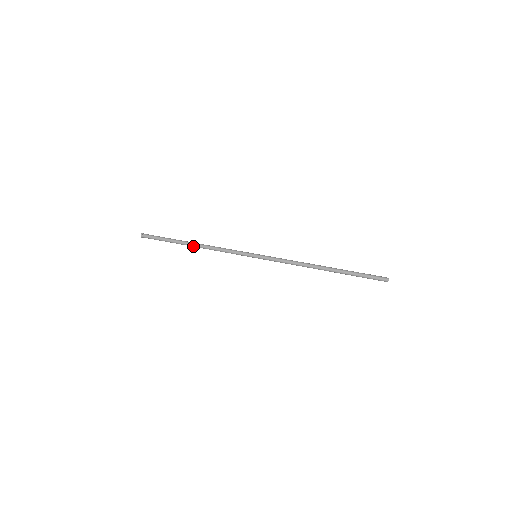
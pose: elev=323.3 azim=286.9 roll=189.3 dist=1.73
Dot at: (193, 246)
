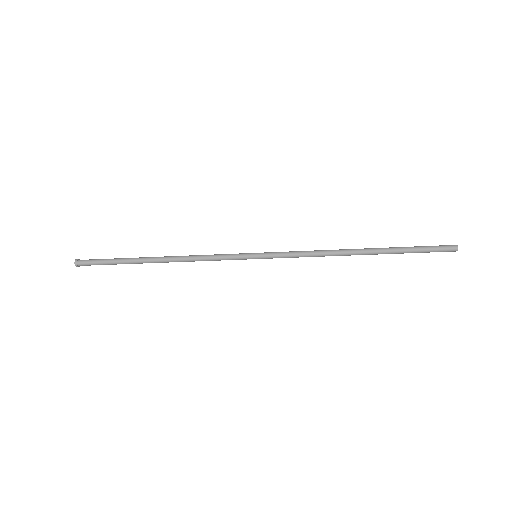
Dot at: (158, 257)
